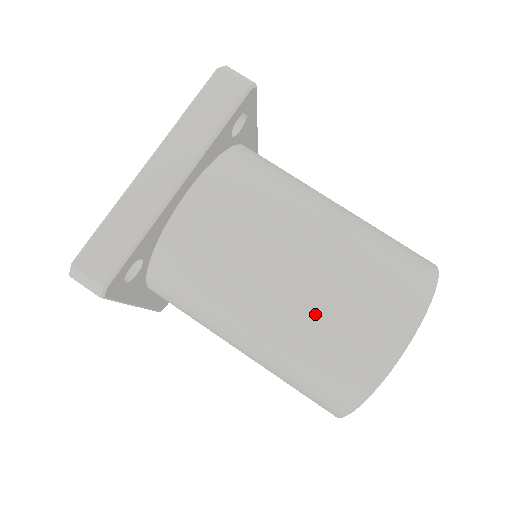
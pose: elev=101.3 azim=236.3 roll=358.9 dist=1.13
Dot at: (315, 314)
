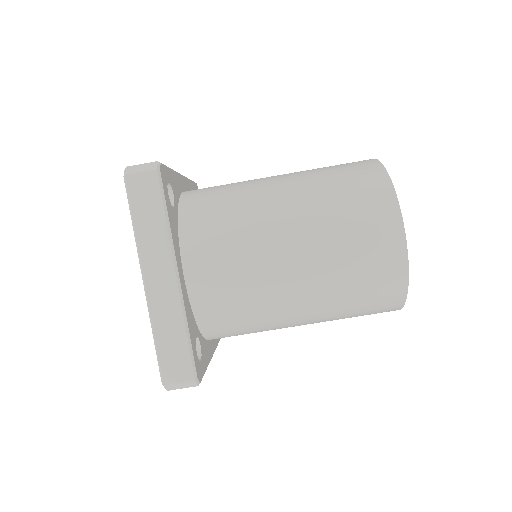
Dot at: (333, 275)
